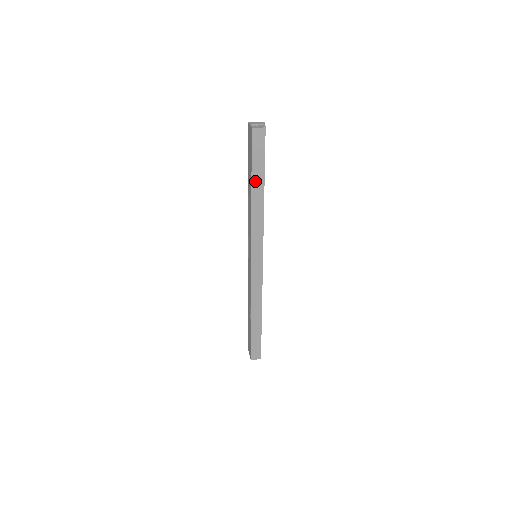
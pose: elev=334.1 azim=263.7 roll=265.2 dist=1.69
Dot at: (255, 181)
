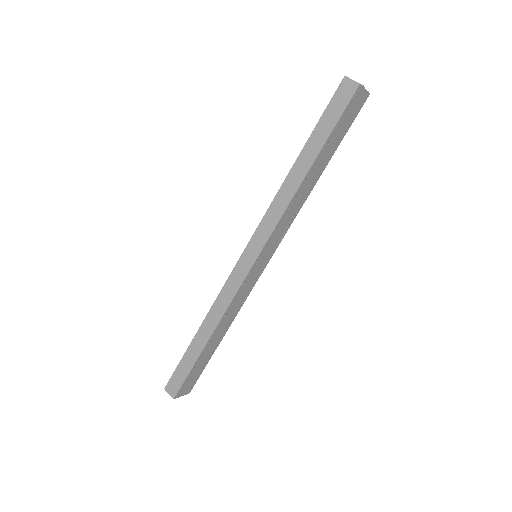
Dot at: (309, 147)
